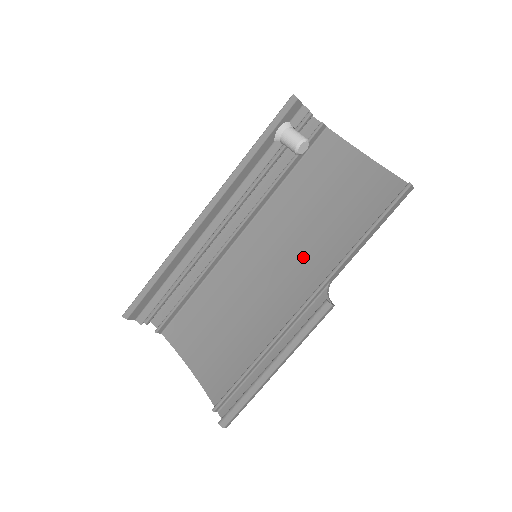
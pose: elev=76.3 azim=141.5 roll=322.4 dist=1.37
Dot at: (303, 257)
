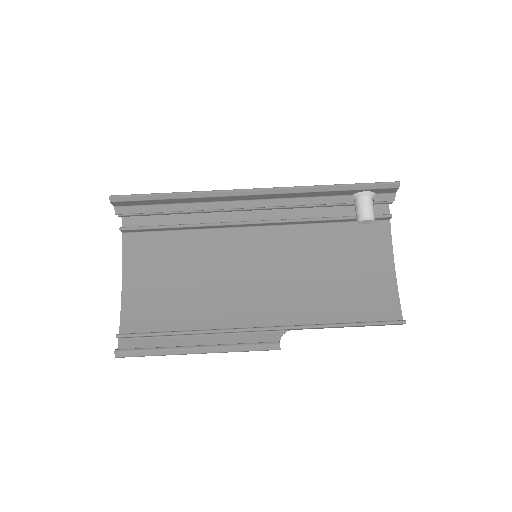
Dot at: (288, 291)
